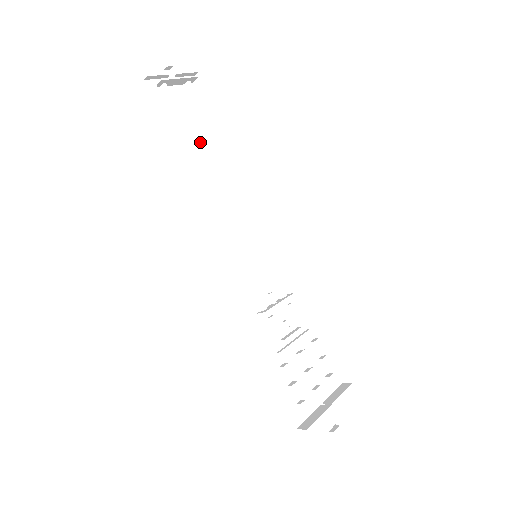
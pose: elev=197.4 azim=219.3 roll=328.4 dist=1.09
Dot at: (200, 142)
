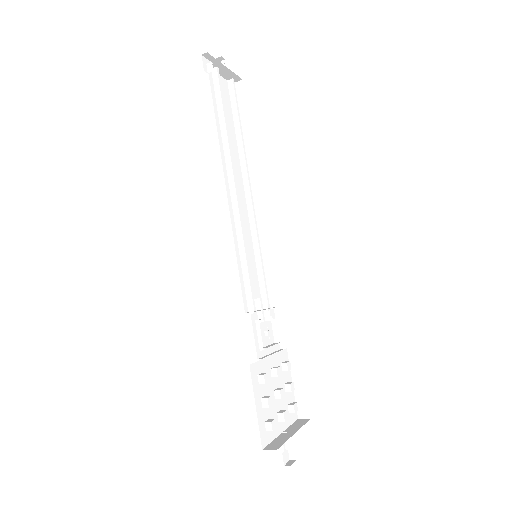
Dot at: (230, 133)
